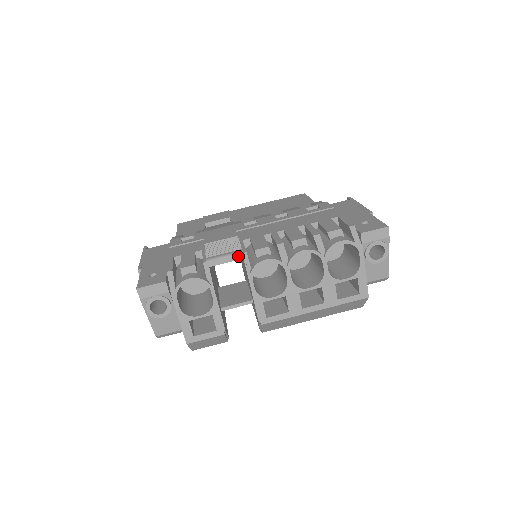
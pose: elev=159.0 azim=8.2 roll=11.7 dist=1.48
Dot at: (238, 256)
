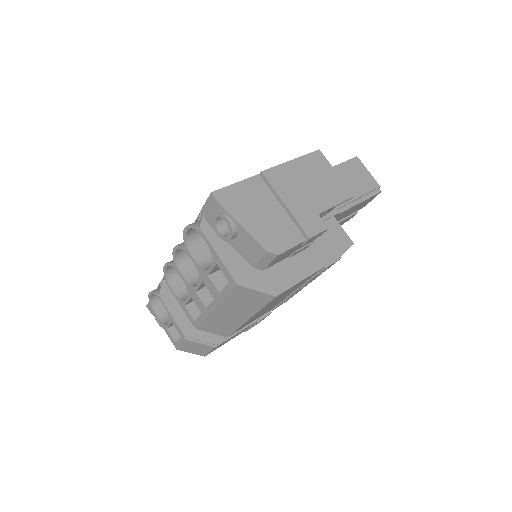
Dot at: occluded
